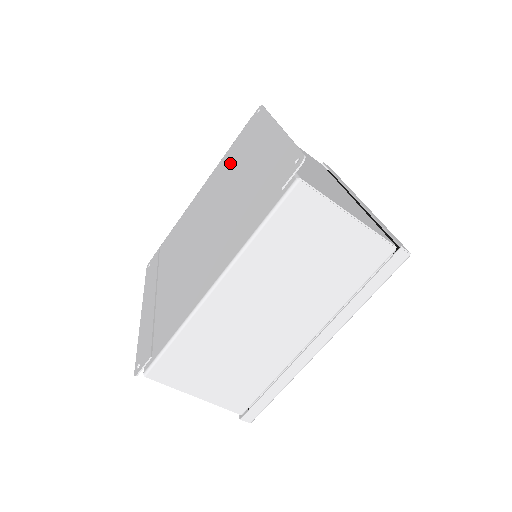
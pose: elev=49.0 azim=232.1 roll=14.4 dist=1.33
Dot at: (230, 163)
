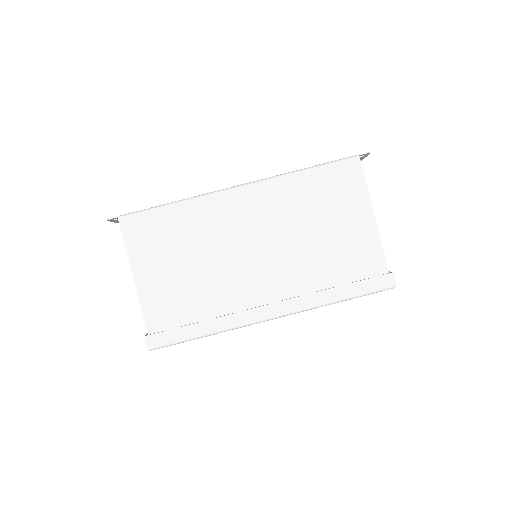
Dot at: occluded
